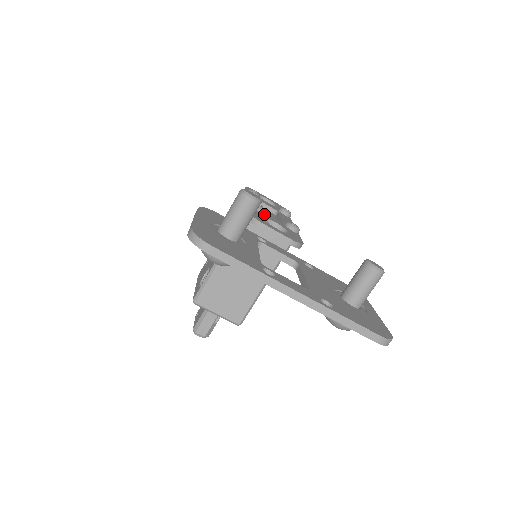
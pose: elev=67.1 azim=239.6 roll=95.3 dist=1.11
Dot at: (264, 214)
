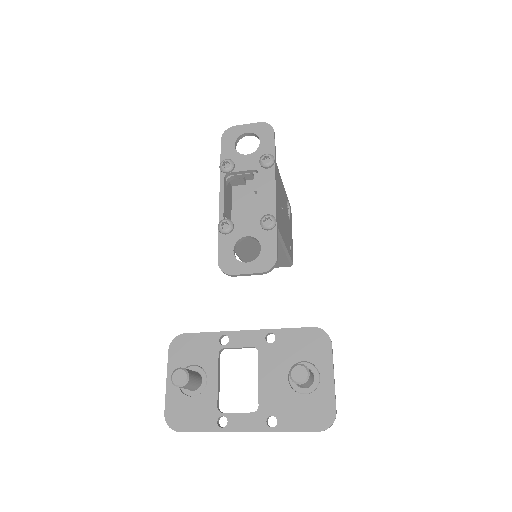
Dot at: (236, 230)
